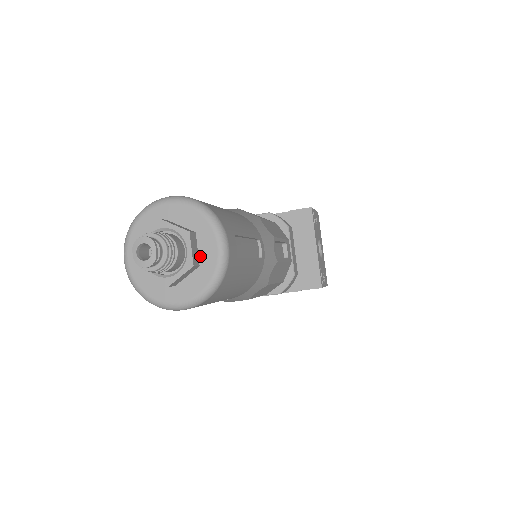
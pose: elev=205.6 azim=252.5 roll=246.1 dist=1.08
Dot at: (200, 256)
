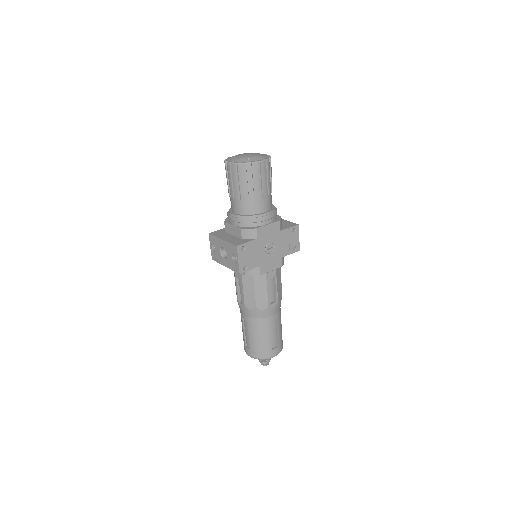
Dot at: occluded
